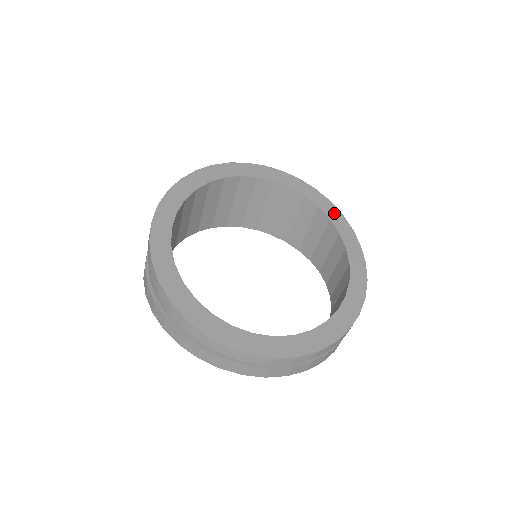
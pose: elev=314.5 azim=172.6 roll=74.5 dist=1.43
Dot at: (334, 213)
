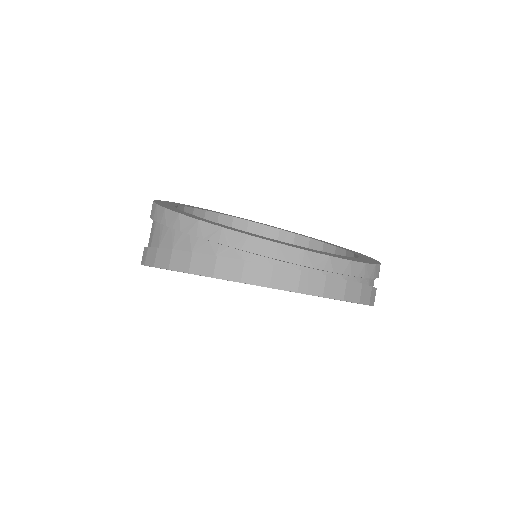
Dot at: (310, 237)
